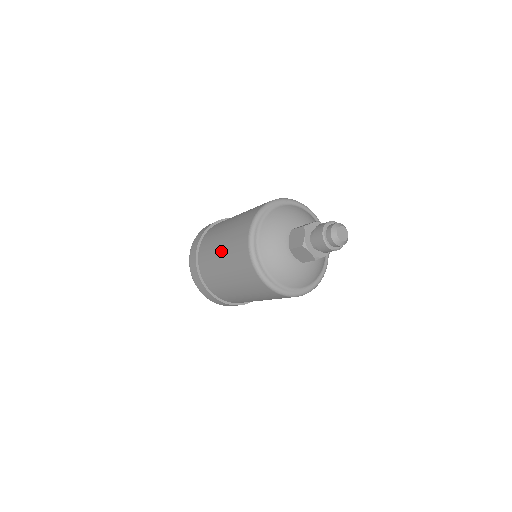
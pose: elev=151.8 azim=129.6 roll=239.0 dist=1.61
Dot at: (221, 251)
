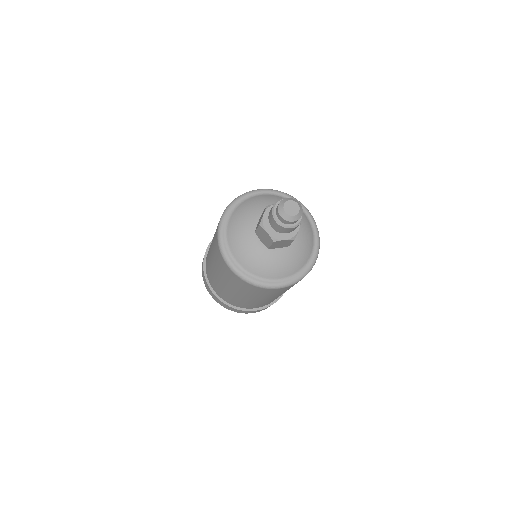
Dot at: occluded
